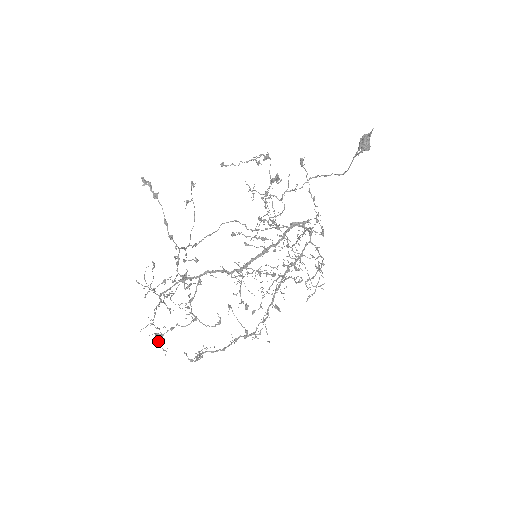
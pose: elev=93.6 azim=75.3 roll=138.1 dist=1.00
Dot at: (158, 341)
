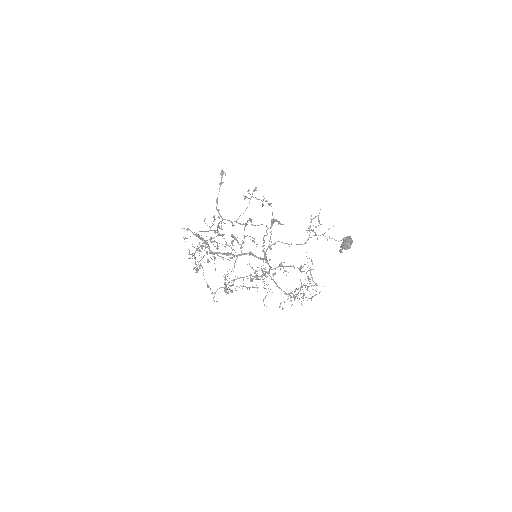
Dot at: (214, 258)
